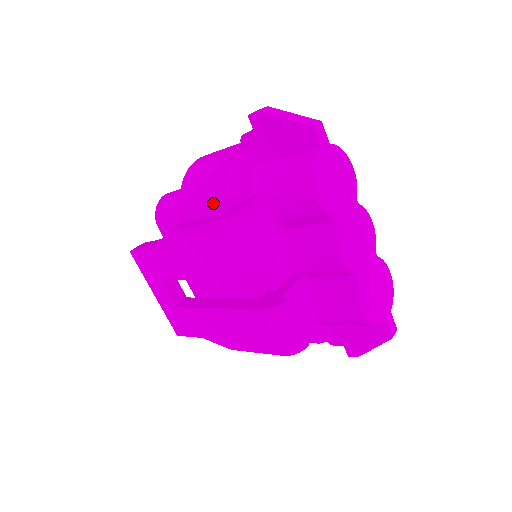
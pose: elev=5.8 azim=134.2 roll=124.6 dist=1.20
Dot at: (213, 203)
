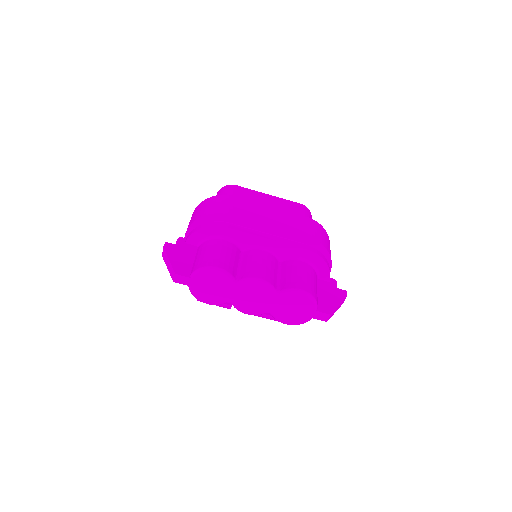
Dot at: occluded
